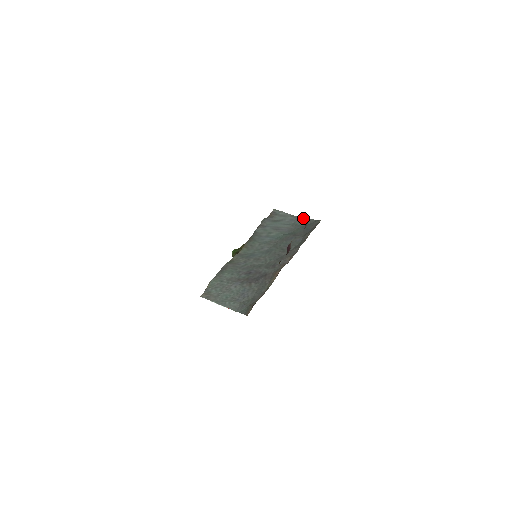
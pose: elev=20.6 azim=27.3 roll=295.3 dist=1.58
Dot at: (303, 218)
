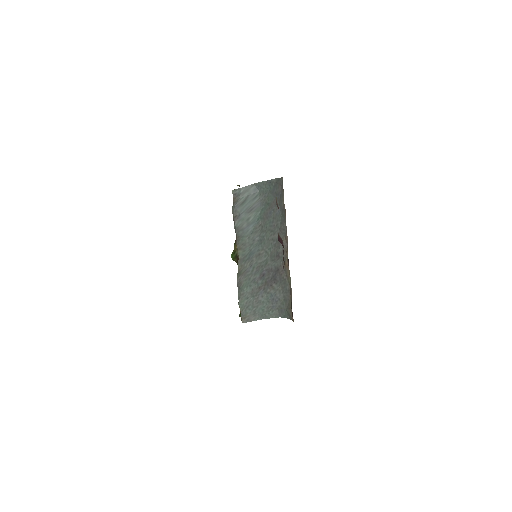
Dot at: (264, 182)
